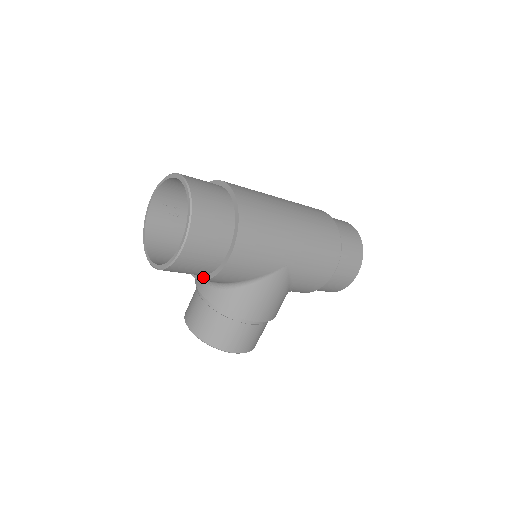
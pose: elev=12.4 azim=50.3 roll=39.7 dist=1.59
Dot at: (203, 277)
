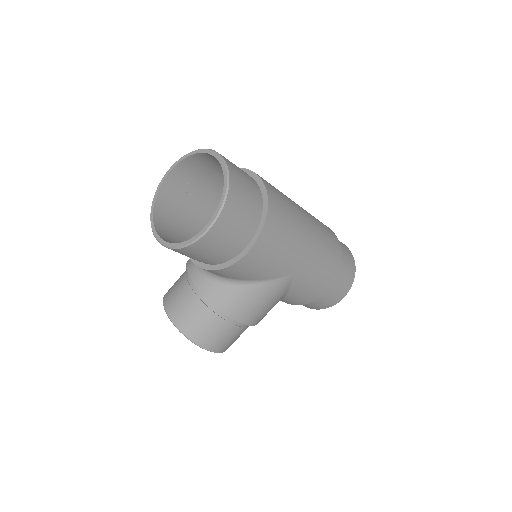
Dot at: (207, 266)
